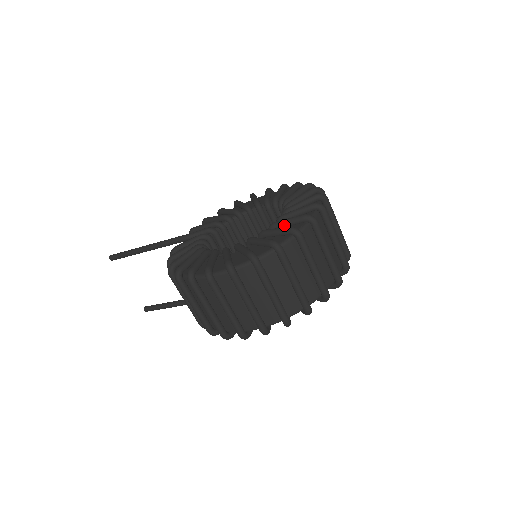
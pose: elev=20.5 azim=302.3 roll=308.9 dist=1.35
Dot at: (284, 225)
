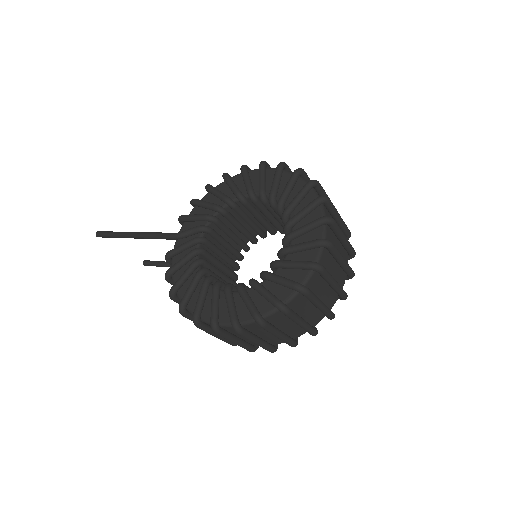
Dot at: (288, 268)
